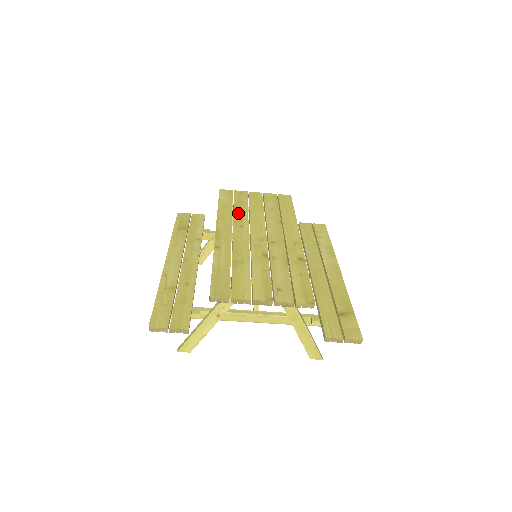
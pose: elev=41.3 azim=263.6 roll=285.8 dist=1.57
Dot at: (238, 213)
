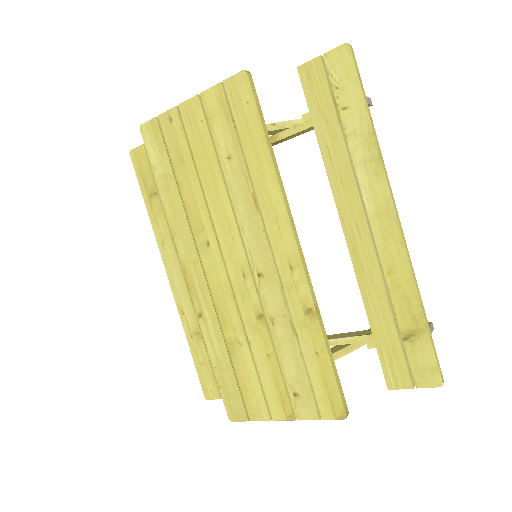
Dot at: (190, 203)
